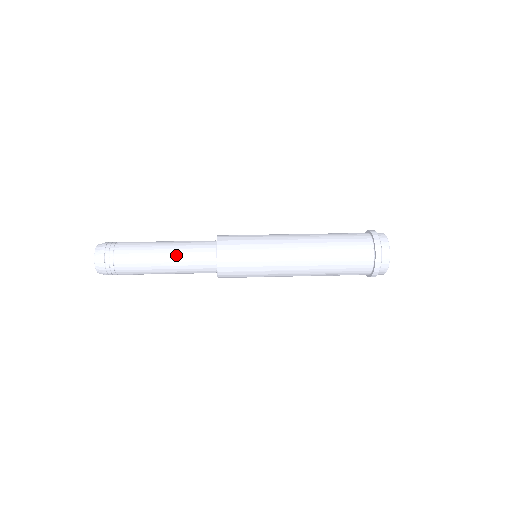
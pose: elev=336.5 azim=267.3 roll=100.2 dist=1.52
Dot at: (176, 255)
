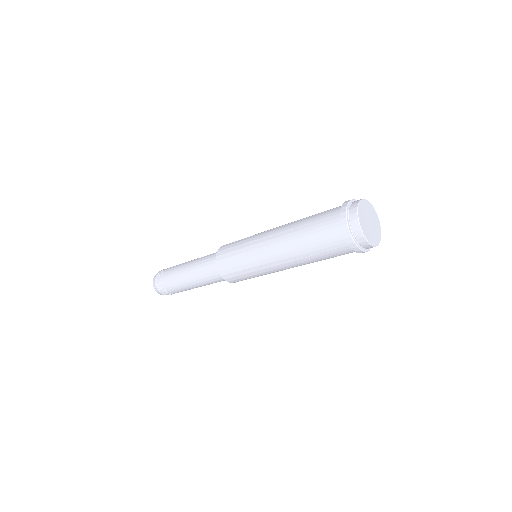
Dot at: (195, 264)
